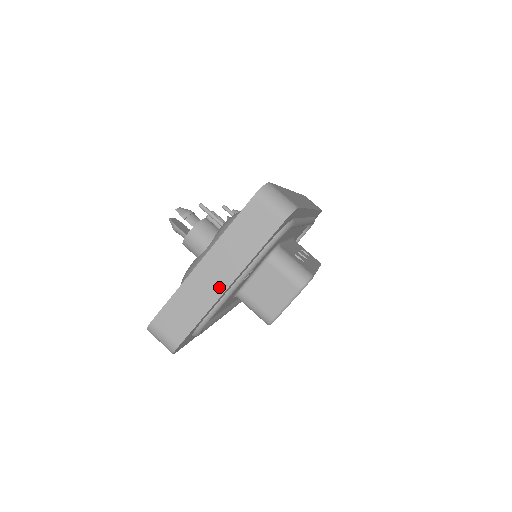
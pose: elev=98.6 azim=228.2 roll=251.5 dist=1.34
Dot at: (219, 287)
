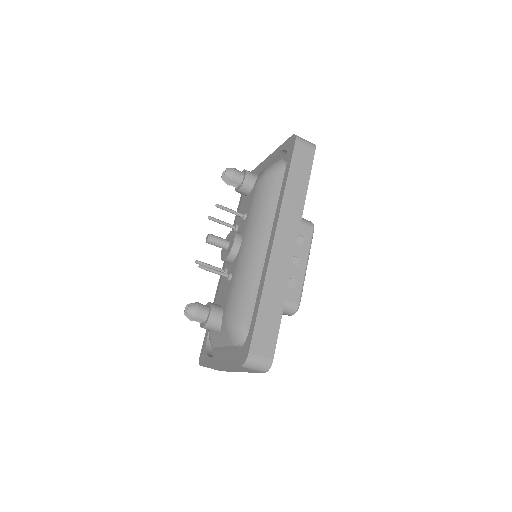
Dot at: occluded
